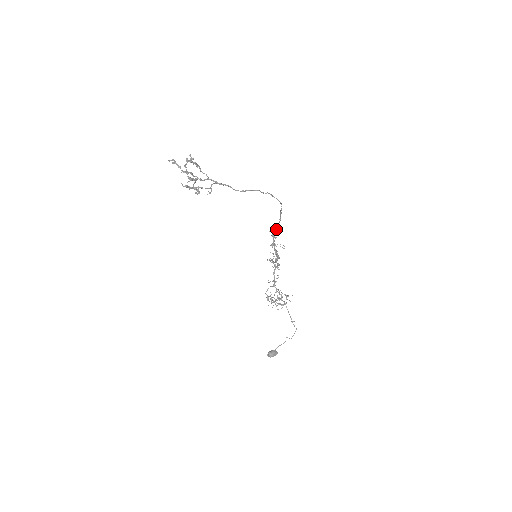
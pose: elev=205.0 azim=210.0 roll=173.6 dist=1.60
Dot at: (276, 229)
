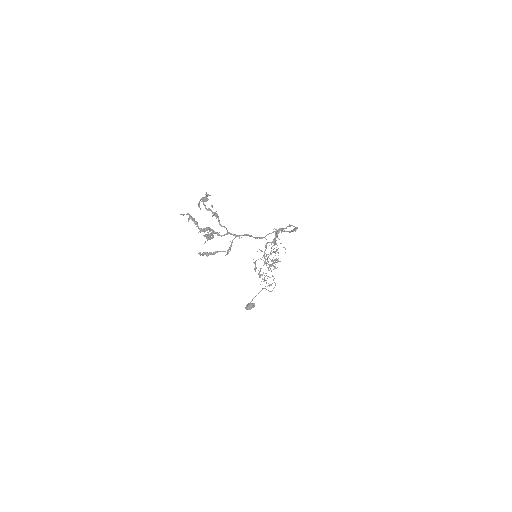
Dot at: (282, 231)
